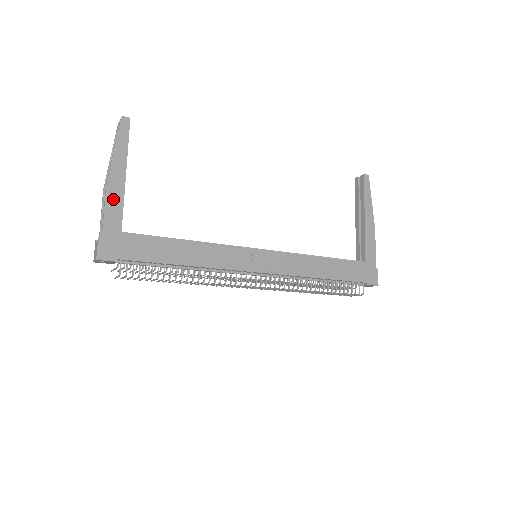
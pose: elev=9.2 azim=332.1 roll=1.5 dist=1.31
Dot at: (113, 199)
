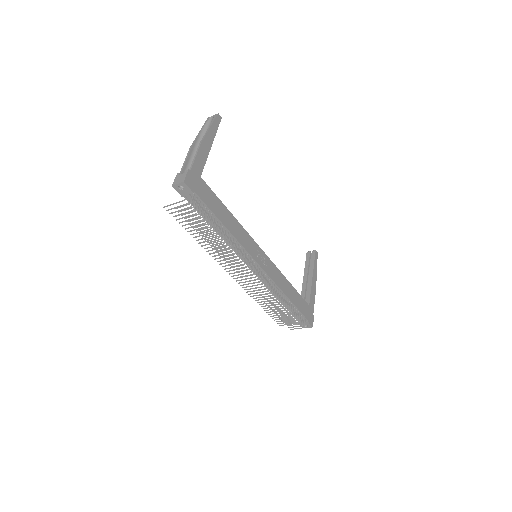
Dot at: (202, 154)
